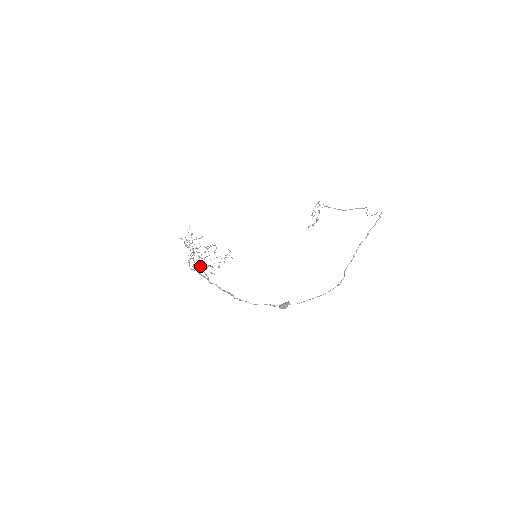
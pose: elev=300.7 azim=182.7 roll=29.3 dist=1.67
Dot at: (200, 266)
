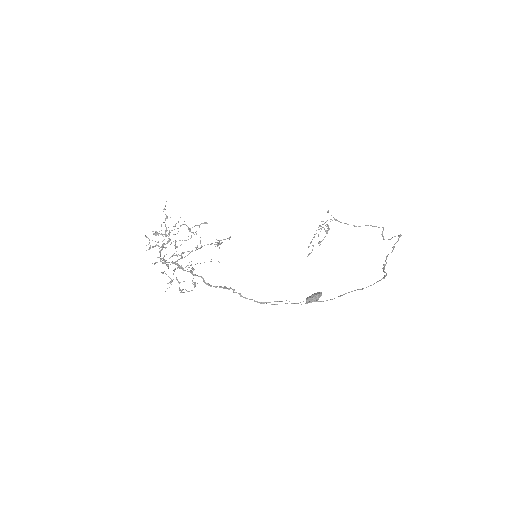
Dot at: (175, 261)
